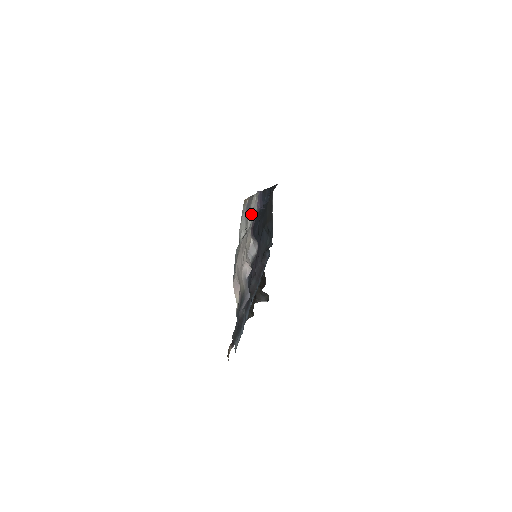
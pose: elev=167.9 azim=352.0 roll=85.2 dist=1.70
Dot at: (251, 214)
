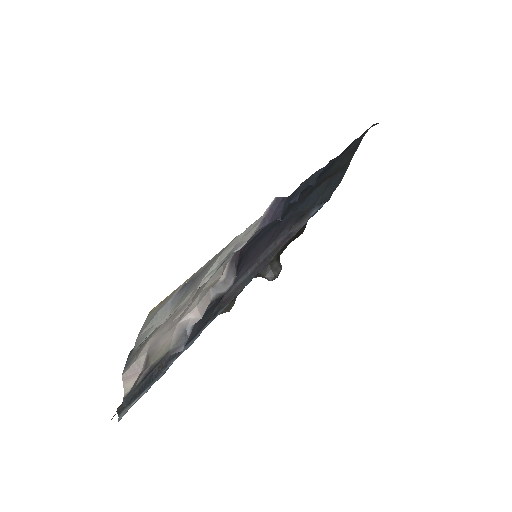
Dot at: (217, 265)
